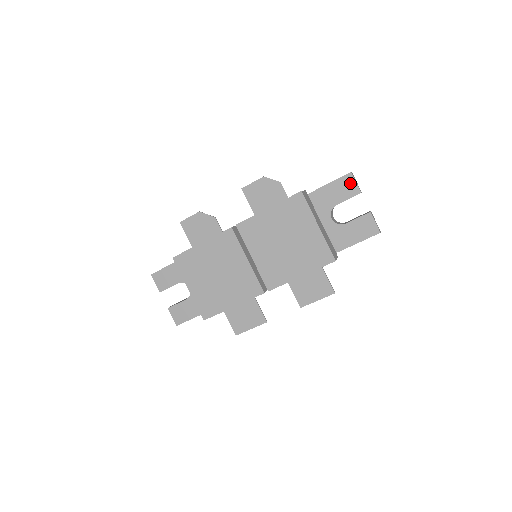
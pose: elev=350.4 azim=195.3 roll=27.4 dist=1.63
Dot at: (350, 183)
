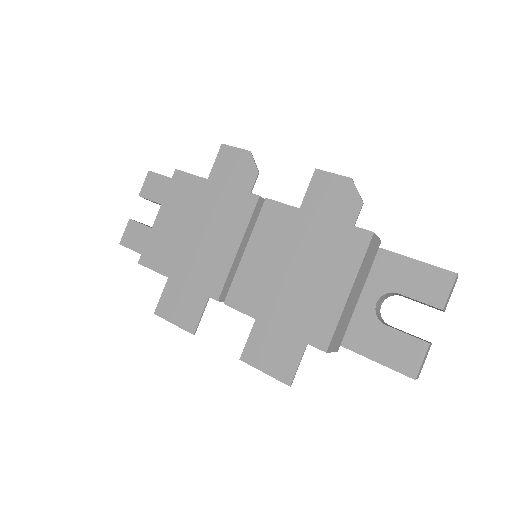
Dot at: (442, 285)
